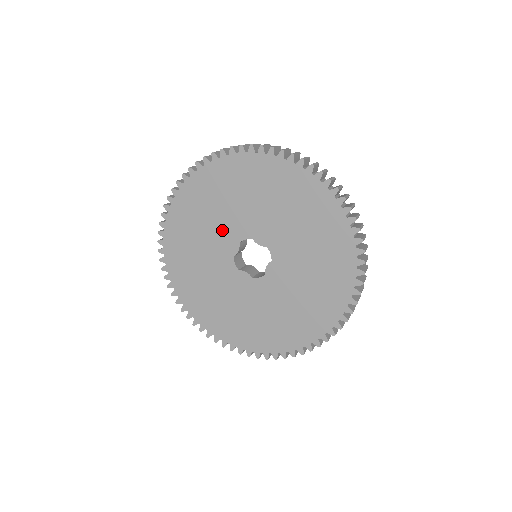
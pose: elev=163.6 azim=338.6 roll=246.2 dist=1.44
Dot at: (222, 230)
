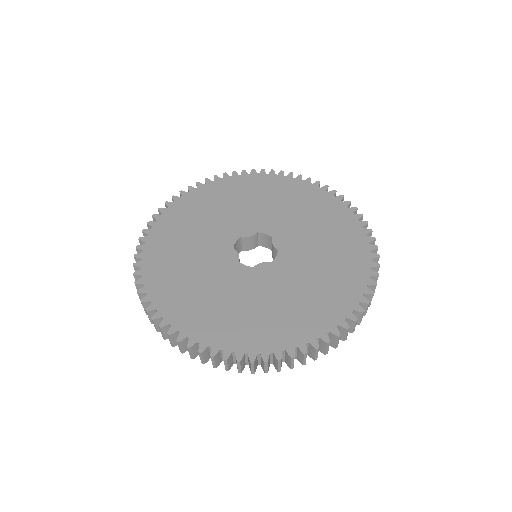
Dot at: (253, 216)
